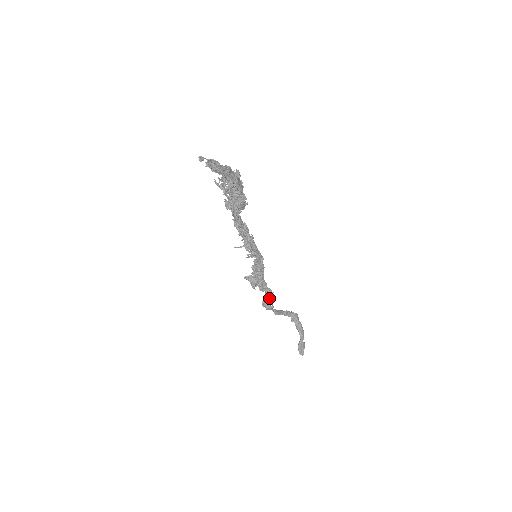
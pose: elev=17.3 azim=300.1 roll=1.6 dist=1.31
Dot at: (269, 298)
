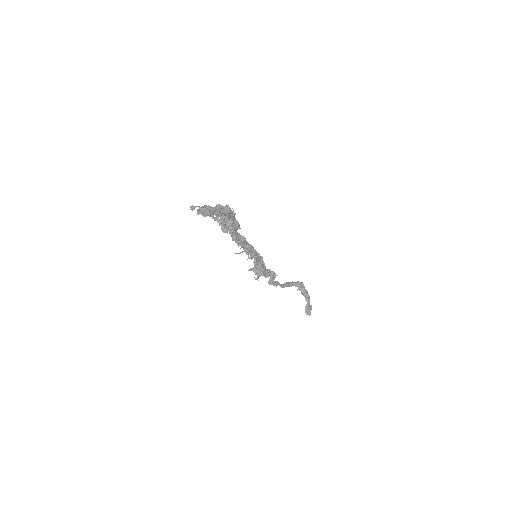
Dot at: (274, 279)
